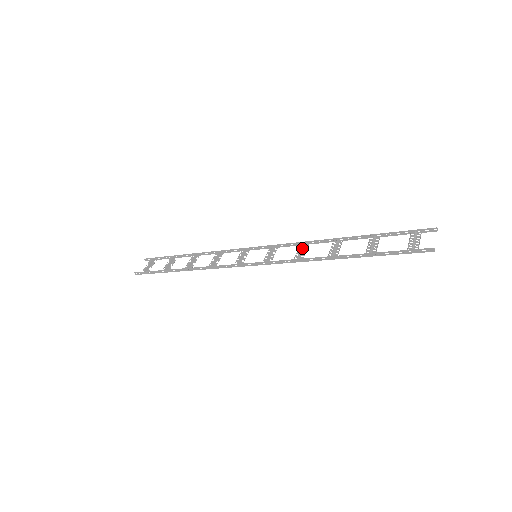
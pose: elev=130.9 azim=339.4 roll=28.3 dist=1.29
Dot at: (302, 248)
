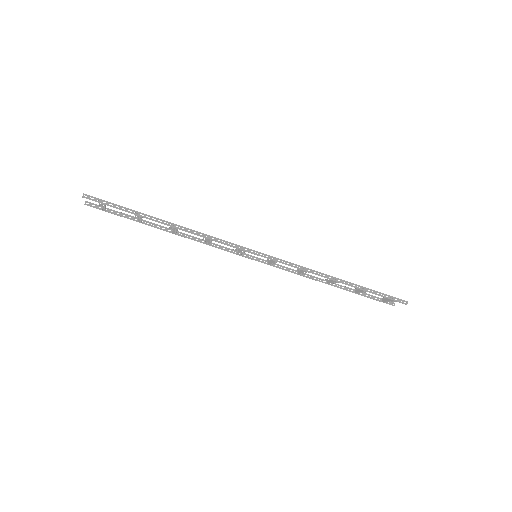
Dot at: (301, 271)
